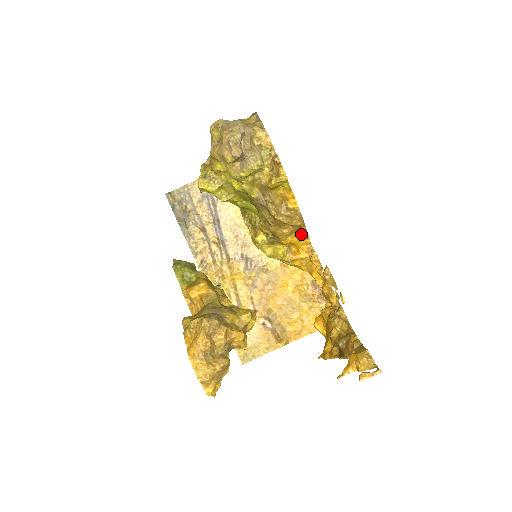
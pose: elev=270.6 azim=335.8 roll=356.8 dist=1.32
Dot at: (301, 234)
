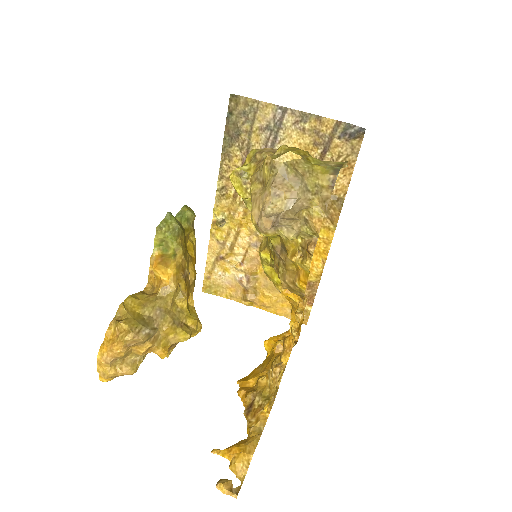
Dot at: occluded
